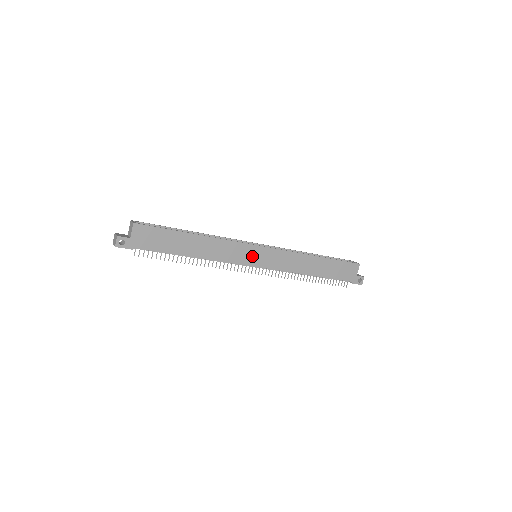
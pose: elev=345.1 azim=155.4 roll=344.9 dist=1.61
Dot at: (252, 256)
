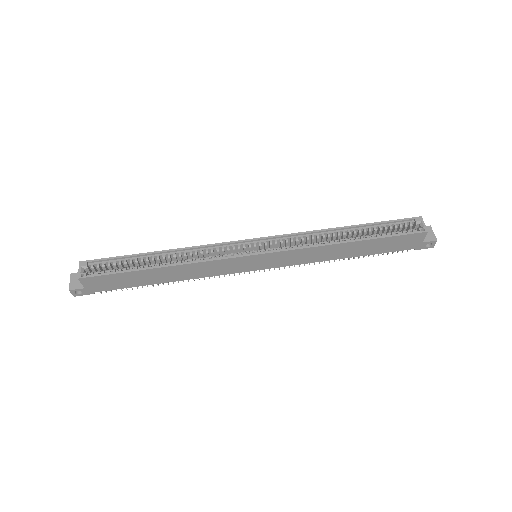
Dot at: (247, 264)
